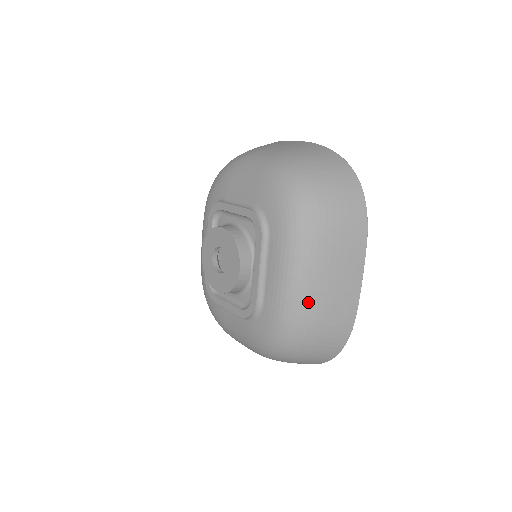
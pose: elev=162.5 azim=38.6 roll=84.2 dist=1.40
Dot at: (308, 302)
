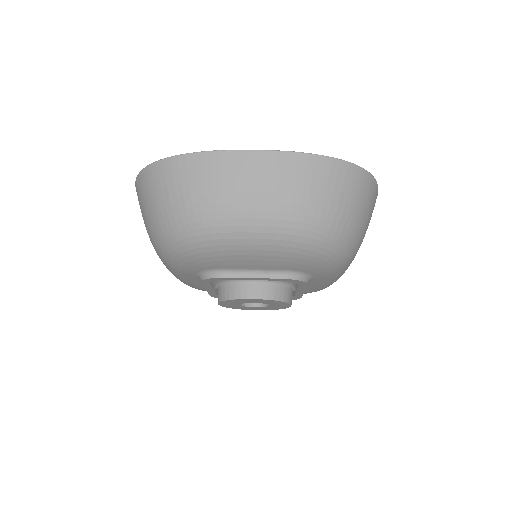
Dot at: occluded
